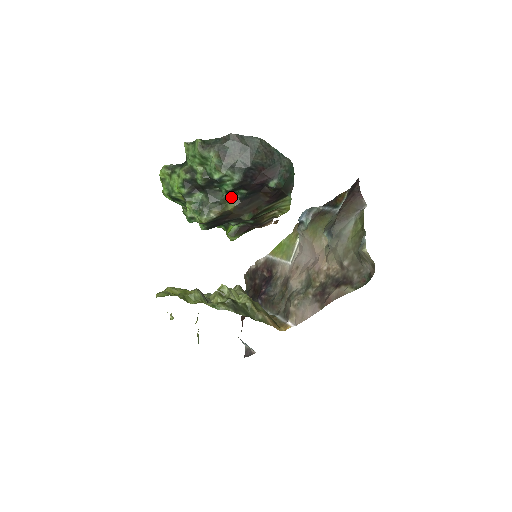
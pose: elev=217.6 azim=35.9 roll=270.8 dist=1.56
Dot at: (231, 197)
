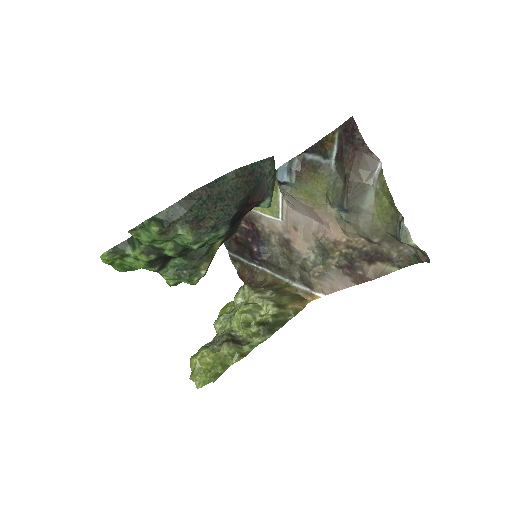
Dot at: occluded
